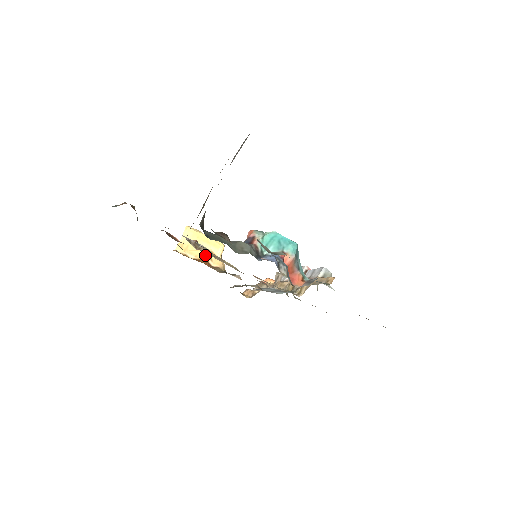
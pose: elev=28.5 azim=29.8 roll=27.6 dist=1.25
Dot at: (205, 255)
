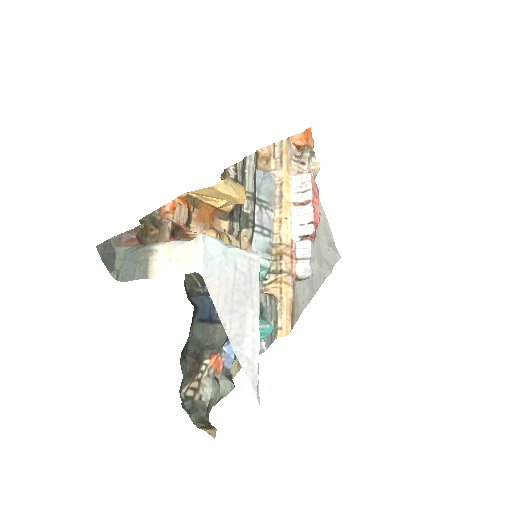
Dot at: (217, 204)
